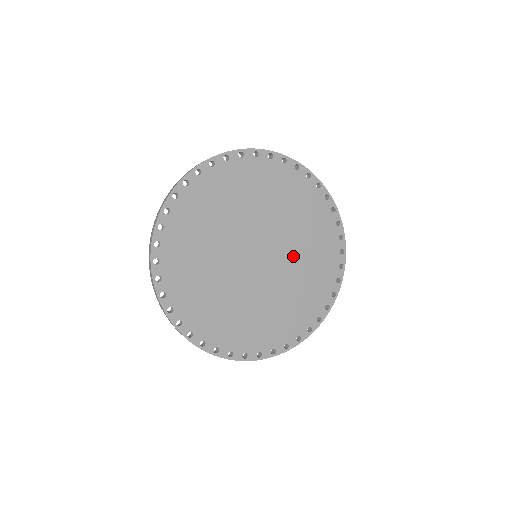
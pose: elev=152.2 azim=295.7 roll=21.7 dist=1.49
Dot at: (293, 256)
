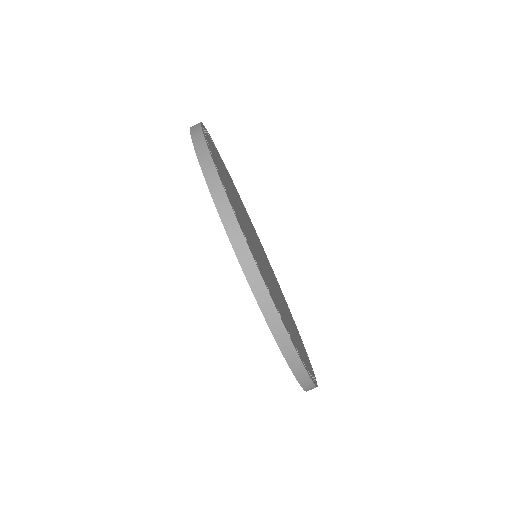
Dot at: (276, 285)
